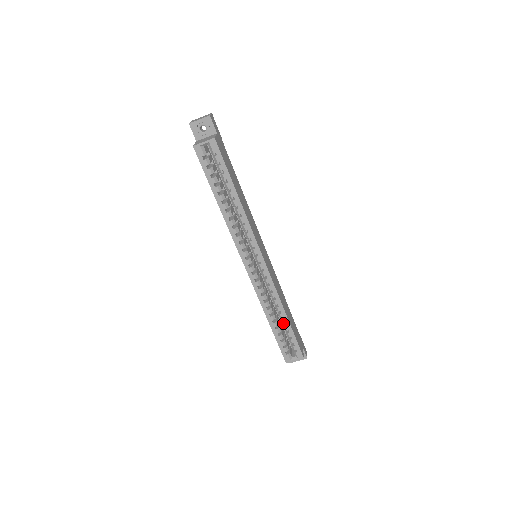
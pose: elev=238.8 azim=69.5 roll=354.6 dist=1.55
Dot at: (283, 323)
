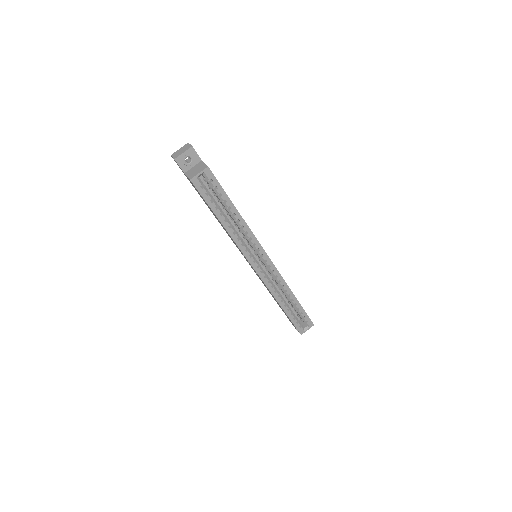
Dot at: (293, 303)
